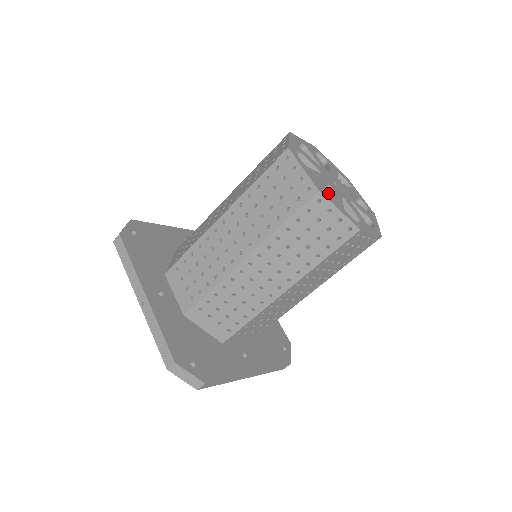
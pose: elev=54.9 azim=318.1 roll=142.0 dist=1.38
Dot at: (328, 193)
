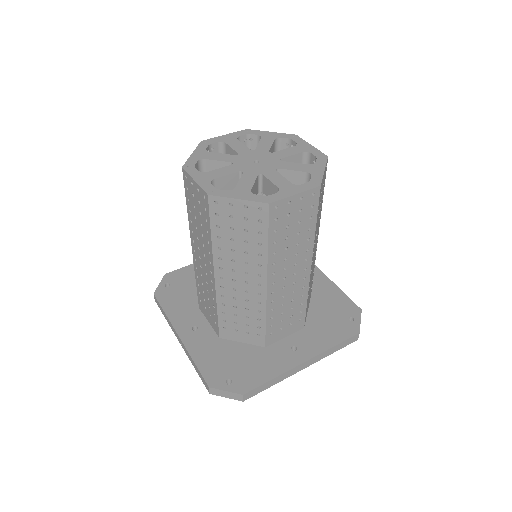
Dot at: occluded
